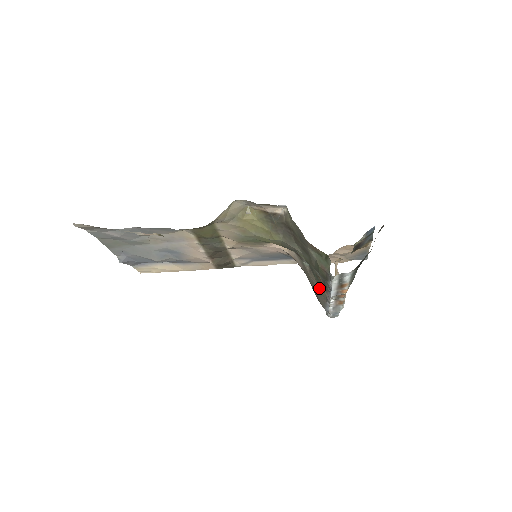
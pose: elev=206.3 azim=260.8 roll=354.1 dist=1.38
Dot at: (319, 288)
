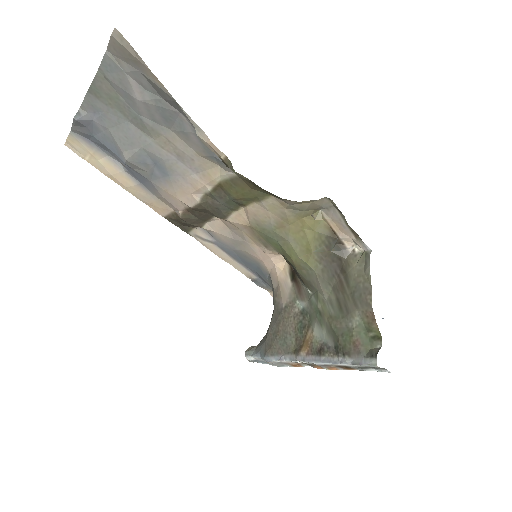
Dot at: (291, 337)
